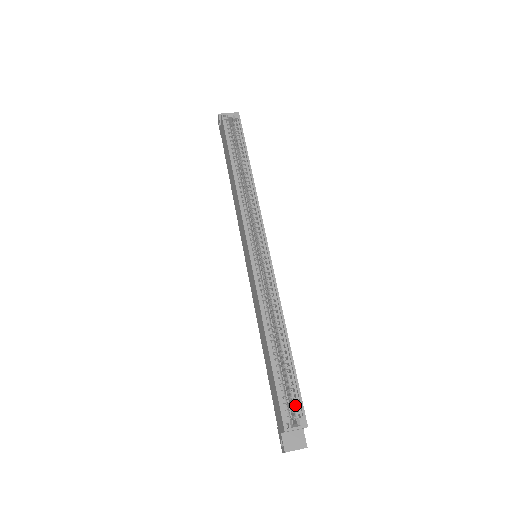
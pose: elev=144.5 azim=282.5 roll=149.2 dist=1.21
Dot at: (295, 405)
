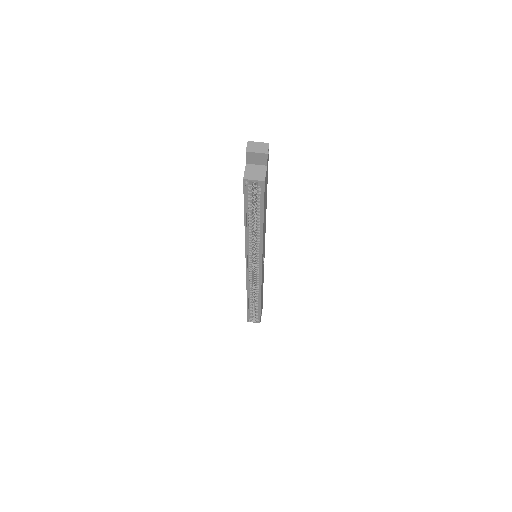
Dot at: (256, 317)
